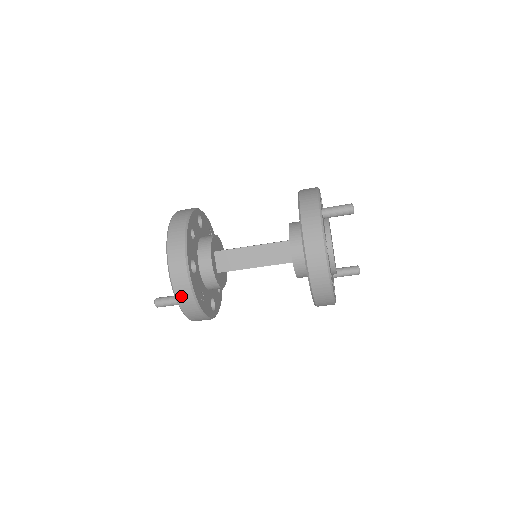
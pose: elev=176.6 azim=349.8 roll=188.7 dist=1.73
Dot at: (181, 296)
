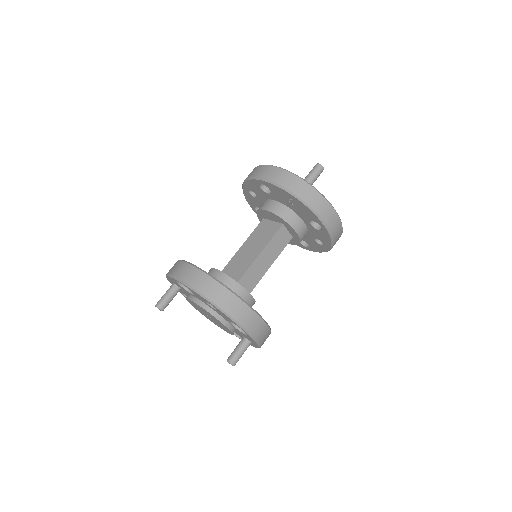
Dot at: (263, 340)
